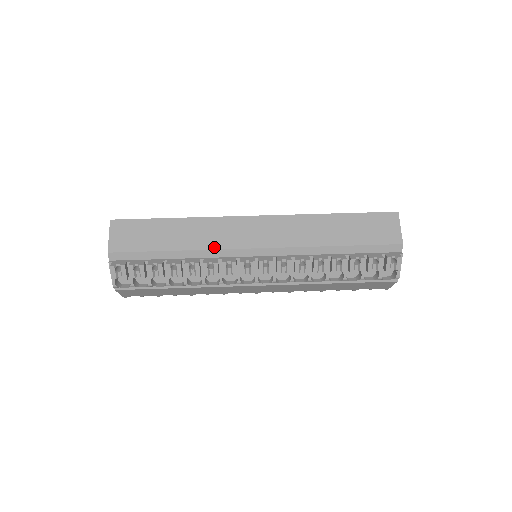
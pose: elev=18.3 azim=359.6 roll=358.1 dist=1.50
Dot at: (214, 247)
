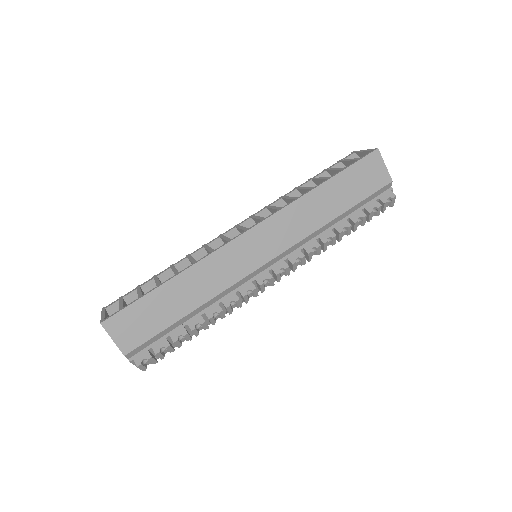
Dot at: (227, 286)
